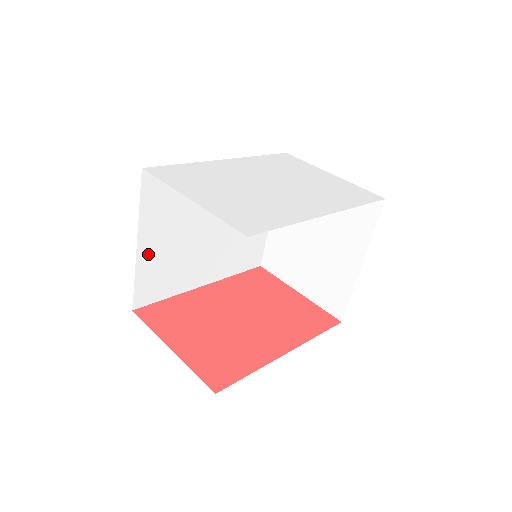
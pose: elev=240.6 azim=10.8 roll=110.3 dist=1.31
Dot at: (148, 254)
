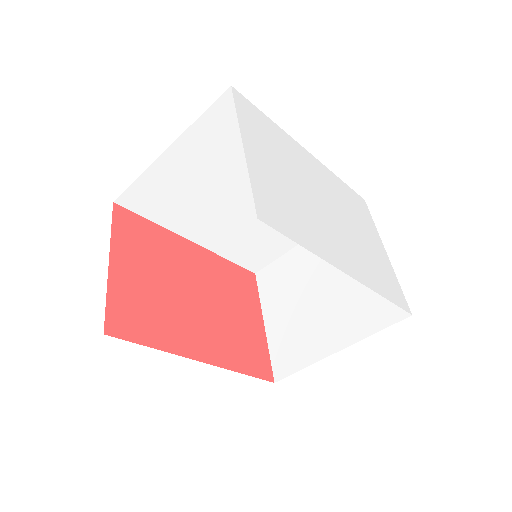
Dot at: (169, 167)
